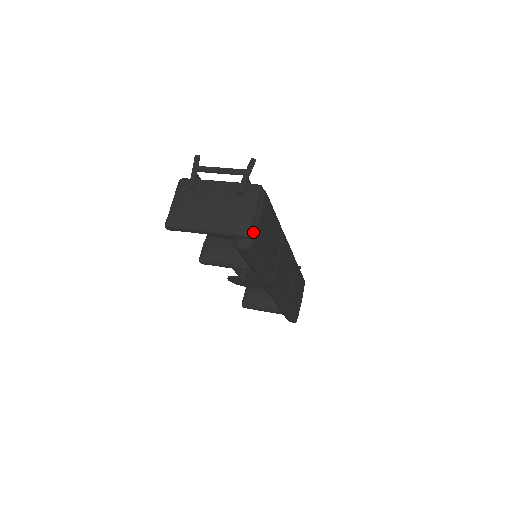
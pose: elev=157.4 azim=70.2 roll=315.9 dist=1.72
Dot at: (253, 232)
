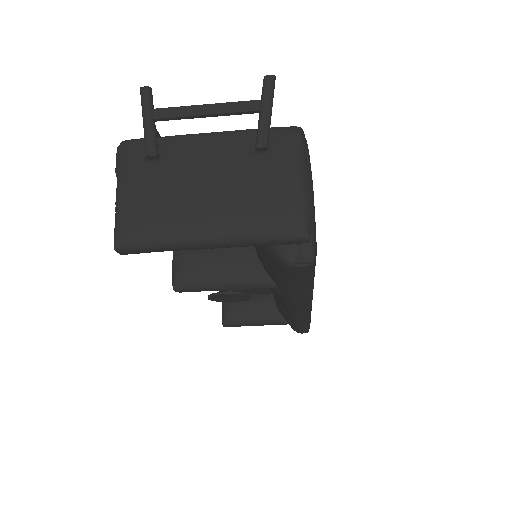
Dot at: (310, 226)
